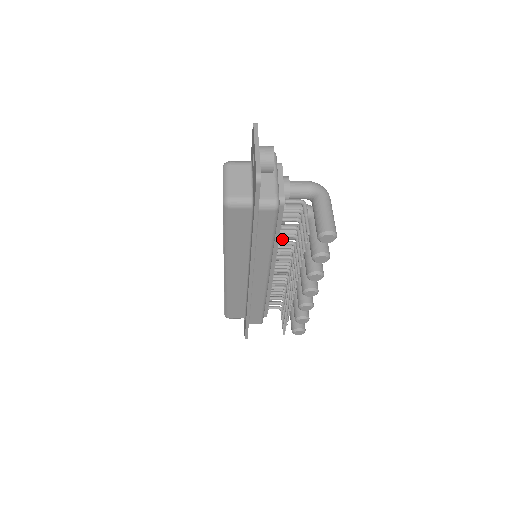
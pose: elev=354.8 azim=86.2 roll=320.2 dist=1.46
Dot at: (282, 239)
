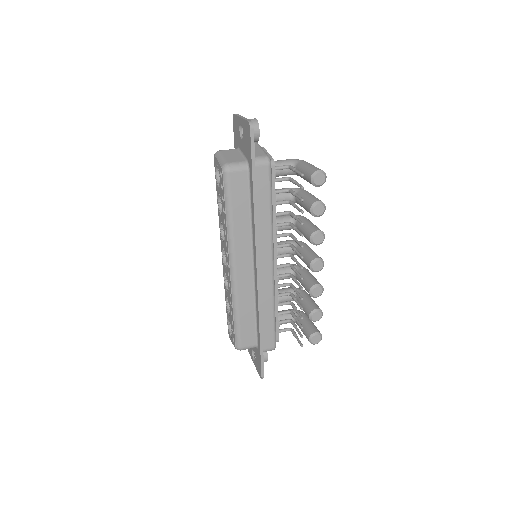
Dot at: (277, 229)
